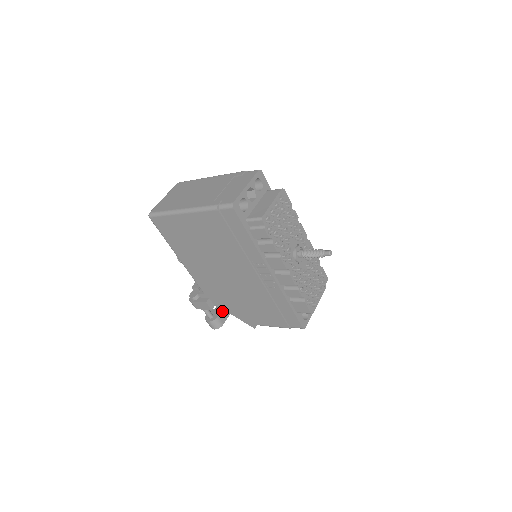
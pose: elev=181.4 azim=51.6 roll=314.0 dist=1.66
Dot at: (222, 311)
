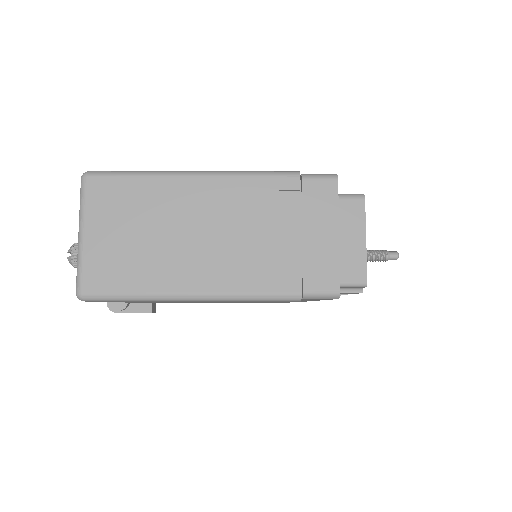
Dot at: occluded
